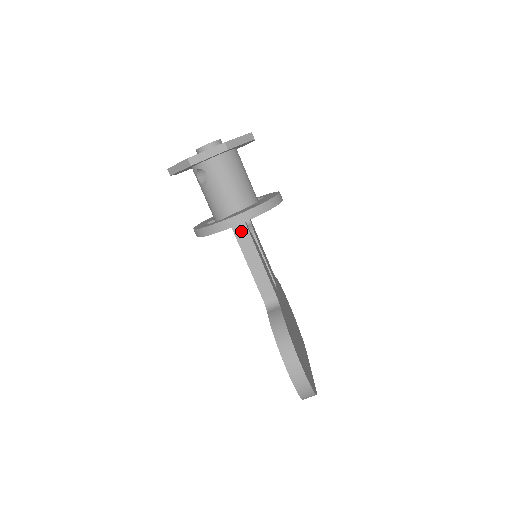
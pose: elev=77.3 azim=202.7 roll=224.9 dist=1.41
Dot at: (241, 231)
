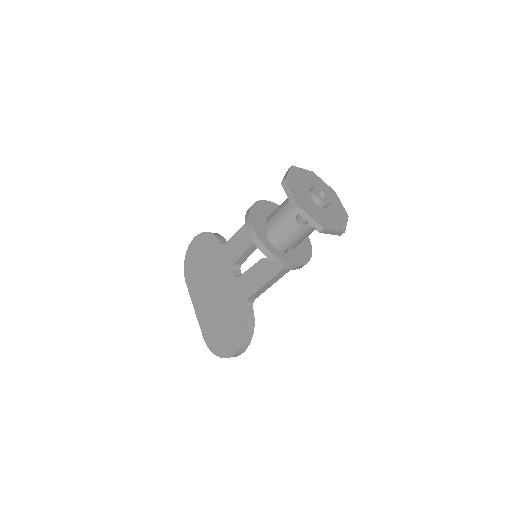
Dot at: (287, 269)
